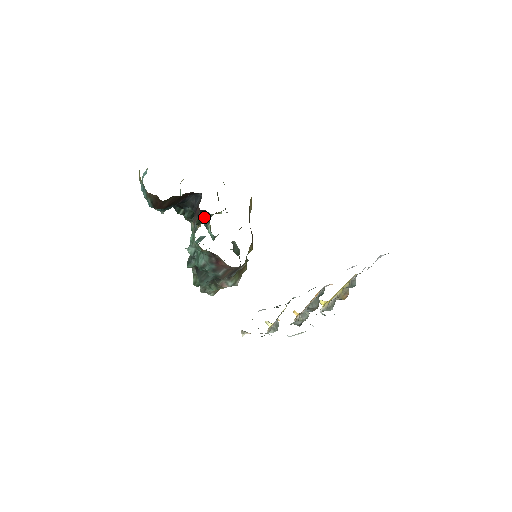
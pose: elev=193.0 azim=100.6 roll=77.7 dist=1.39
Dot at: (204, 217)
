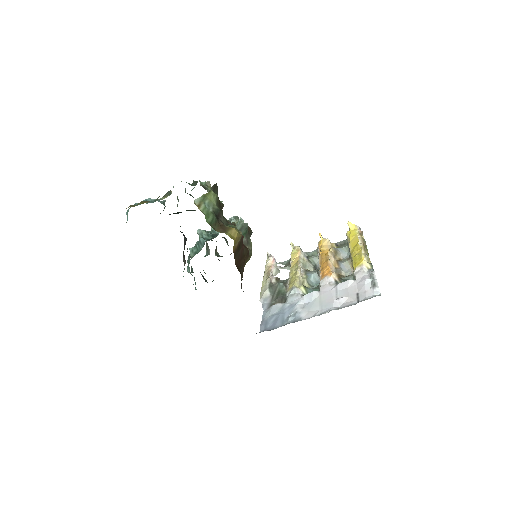
Dot at: occluded
